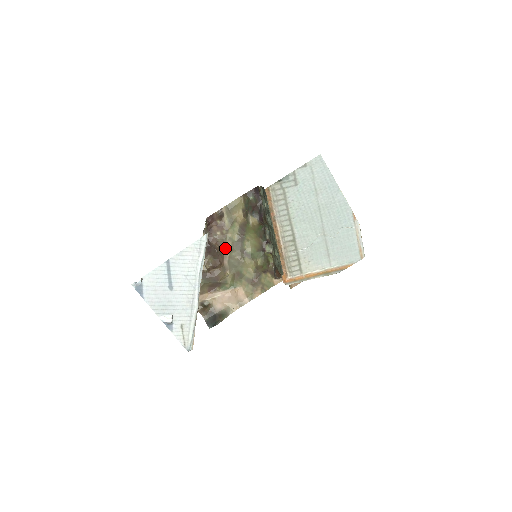
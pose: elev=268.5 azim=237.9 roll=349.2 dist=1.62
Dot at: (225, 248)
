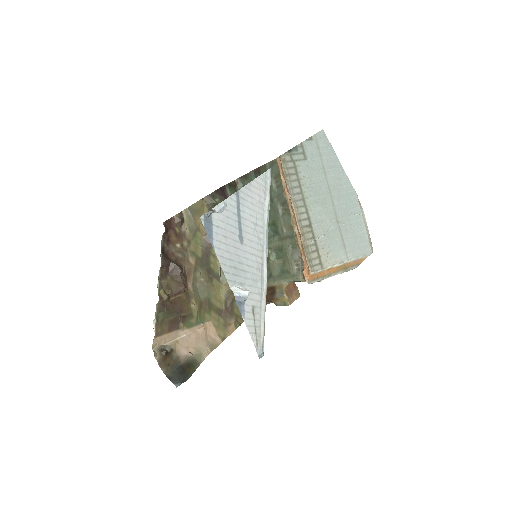
Dot at: (187, 266)
